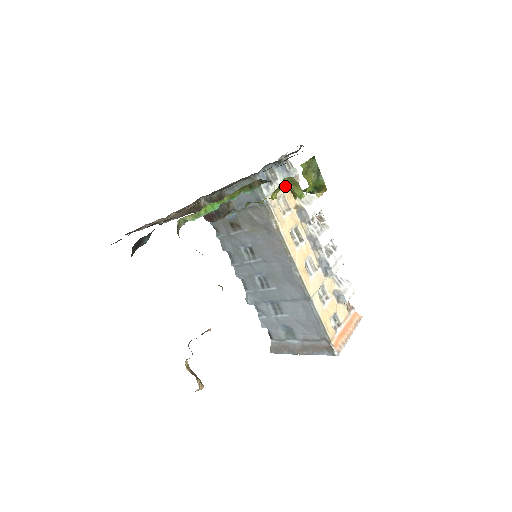
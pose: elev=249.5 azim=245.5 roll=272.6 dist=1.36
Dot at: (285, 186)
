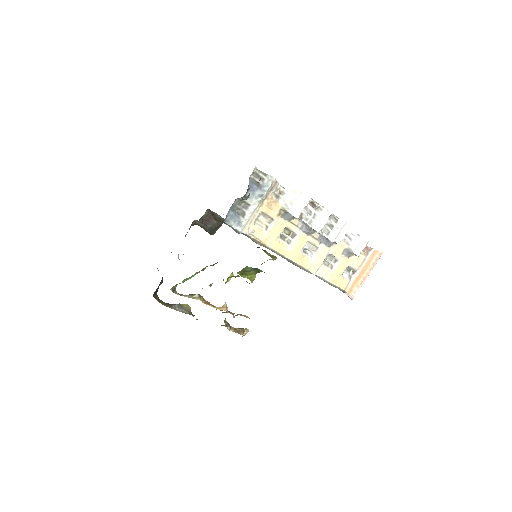
Dot at: (233, 276)
